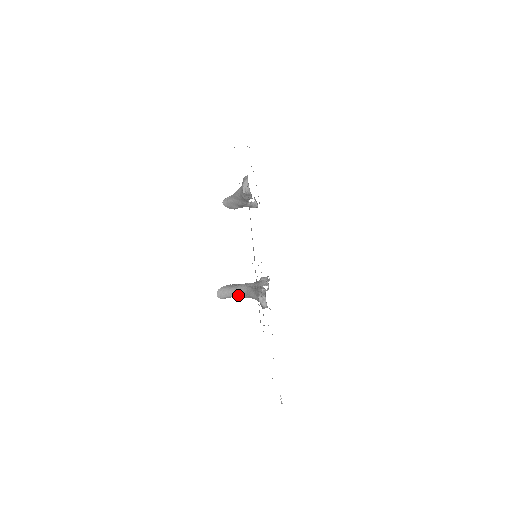
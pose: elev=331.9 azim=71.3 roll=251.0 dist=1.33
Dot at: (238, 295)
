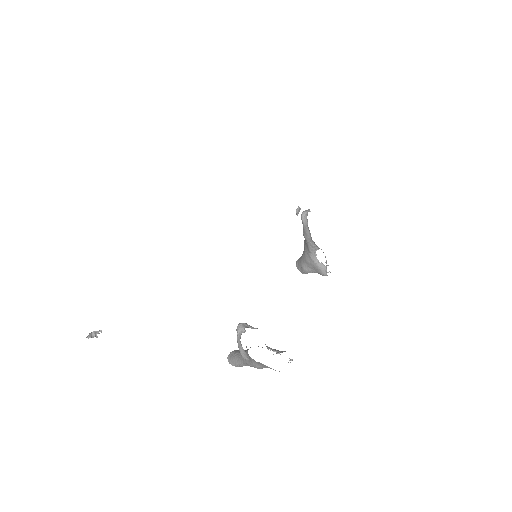
Dot at: occluded
